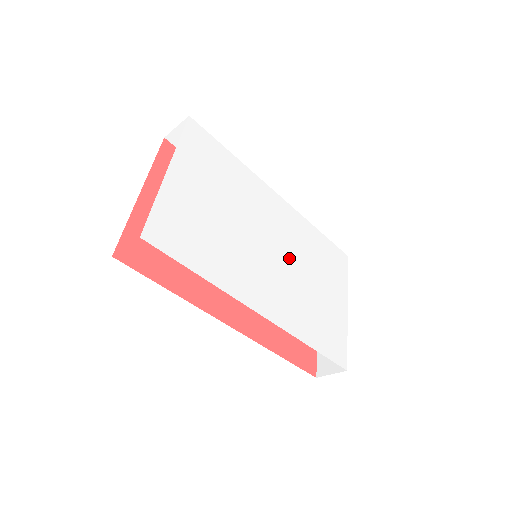
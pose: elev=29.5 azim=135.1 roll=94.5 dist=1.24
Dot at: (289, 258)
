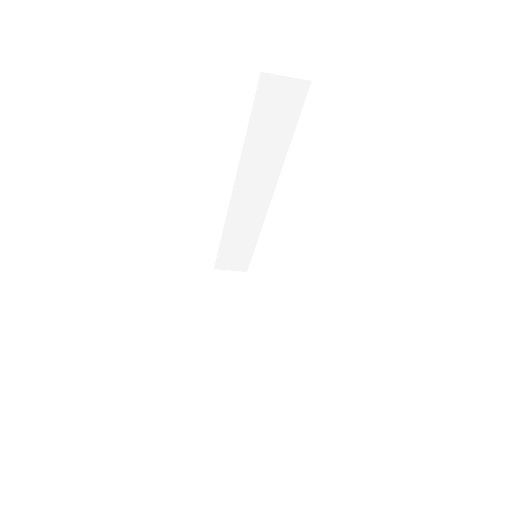
Dot at: occluded
